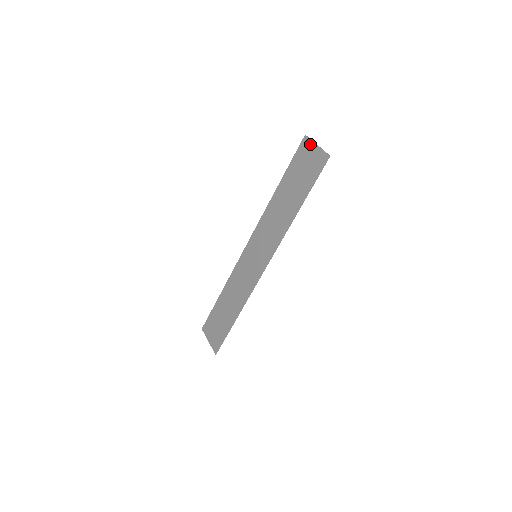
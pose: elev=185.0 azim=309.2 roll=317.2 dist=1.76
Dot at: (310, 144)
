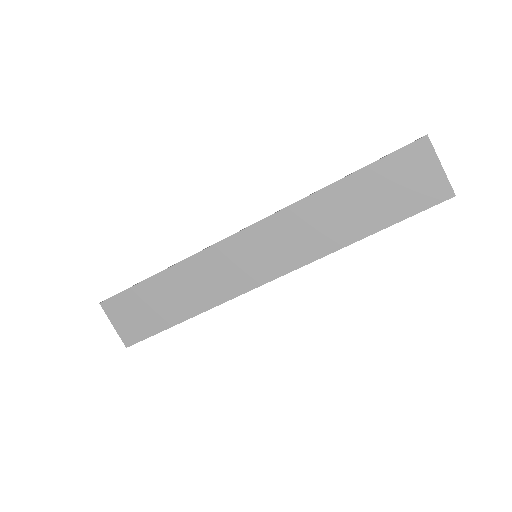
Dot at: (431, 156)
